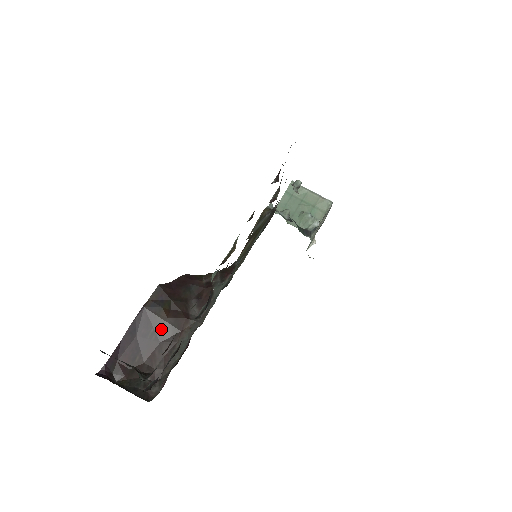
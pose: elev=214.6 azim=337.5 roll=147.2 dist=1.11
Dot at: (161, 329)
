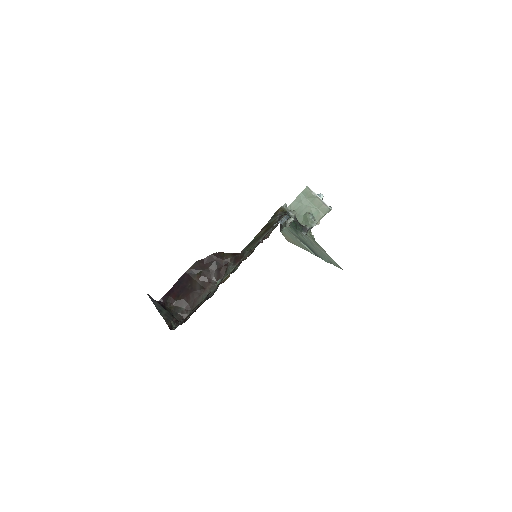
Dot at: (194, 285)
